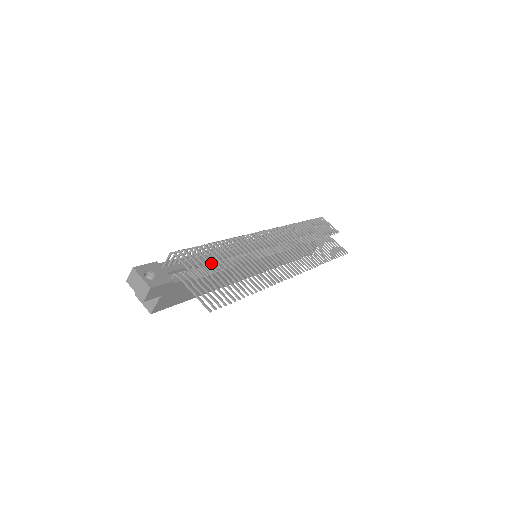
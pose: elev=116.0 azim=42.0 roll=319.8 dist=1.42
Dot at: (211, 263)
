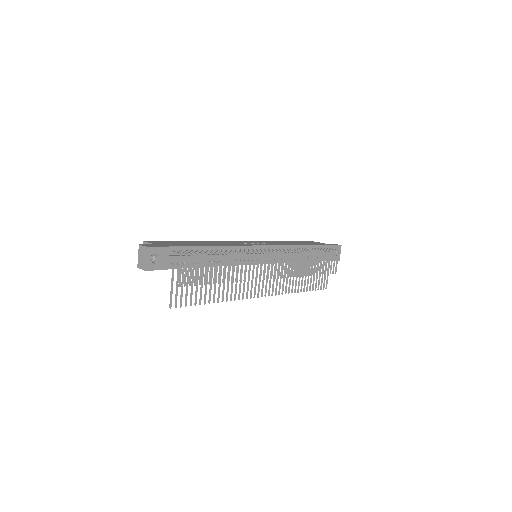
Dot at: (201, 276)
